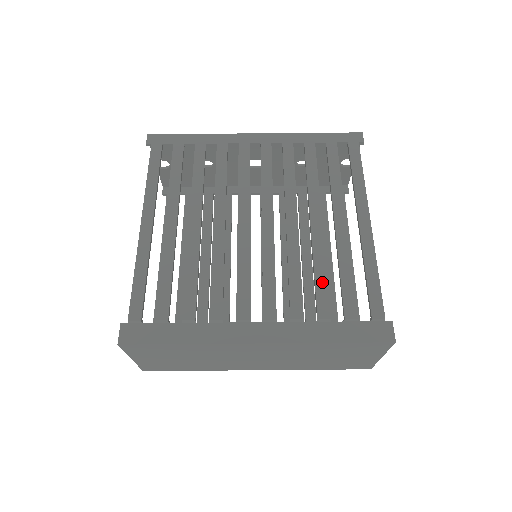
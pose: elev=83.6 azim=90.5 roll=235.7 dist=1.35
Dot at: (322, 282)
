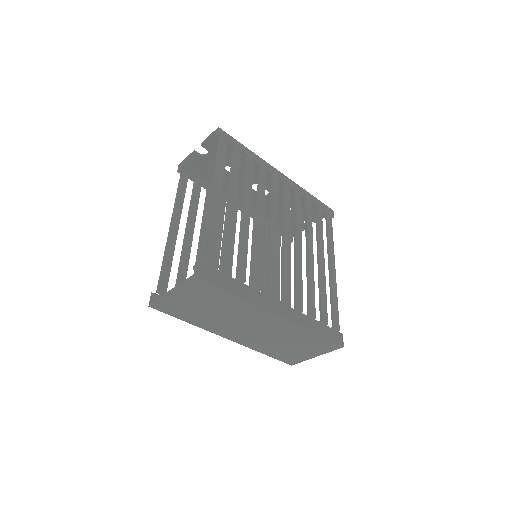
Dot at: (312, 293)
